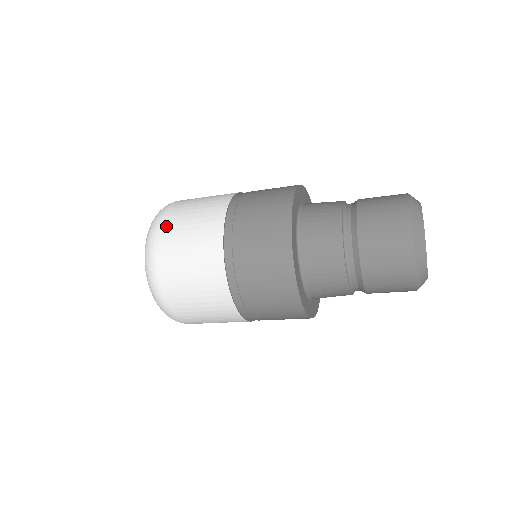
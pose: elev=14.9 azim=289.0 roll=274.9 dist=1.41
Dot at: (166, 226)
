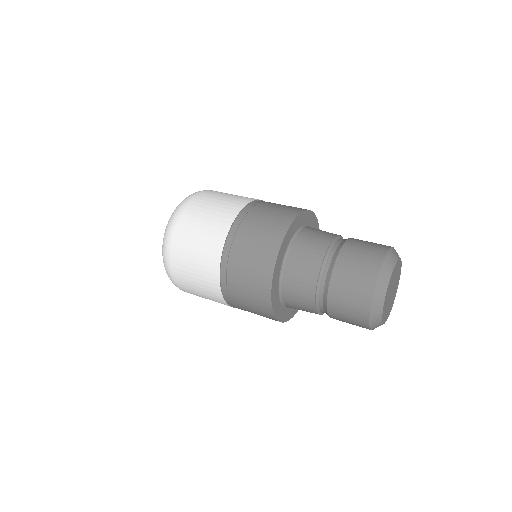
Dot at: (195, 201)
